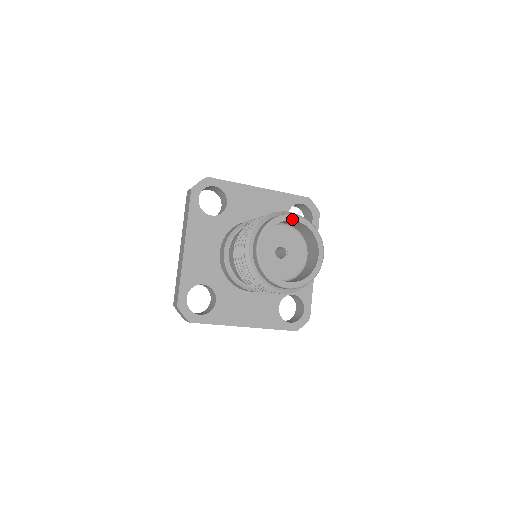
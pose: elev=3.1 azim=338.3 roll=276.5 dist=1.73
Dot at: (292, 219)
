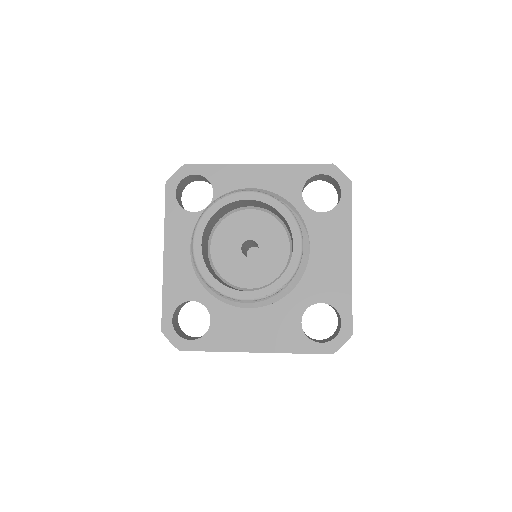
Dot at: (243, 198)
